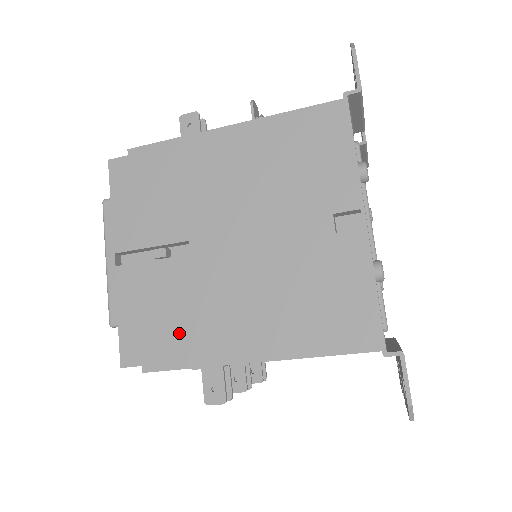
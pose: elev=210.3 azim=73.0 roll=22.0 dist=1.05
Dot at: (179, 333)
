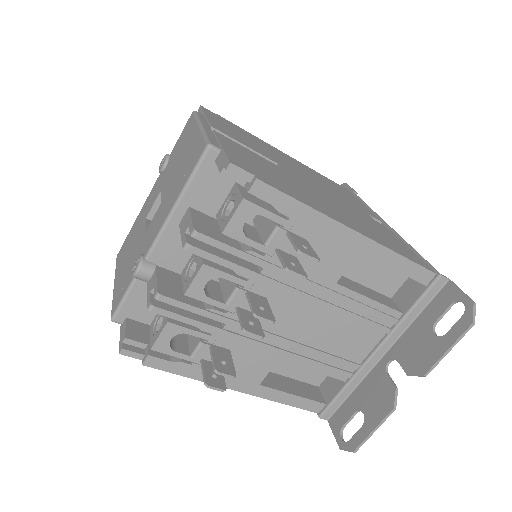
Dot at: (286, 185)
